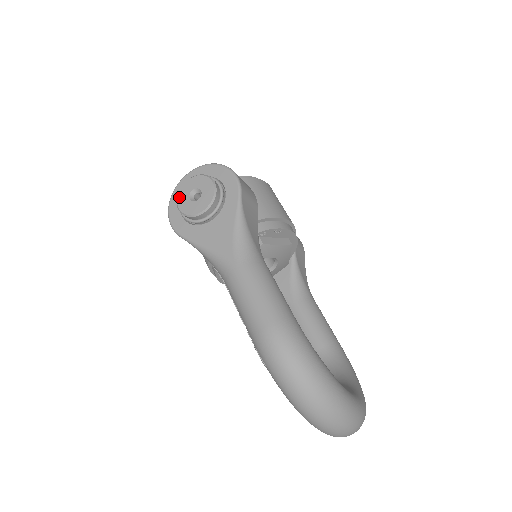
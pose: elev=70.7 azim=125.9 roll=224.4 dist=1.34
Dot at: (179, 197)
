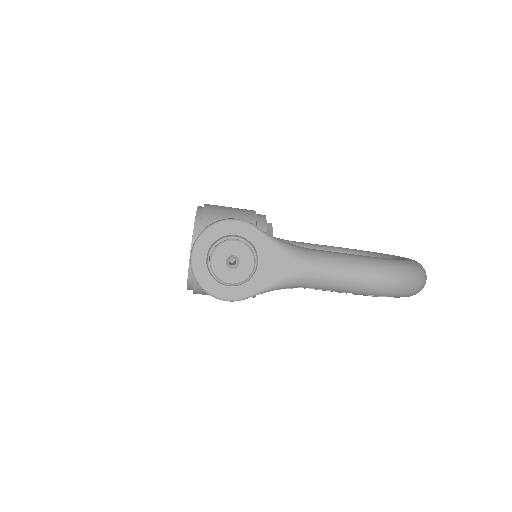
Dot at: (221, 277)
